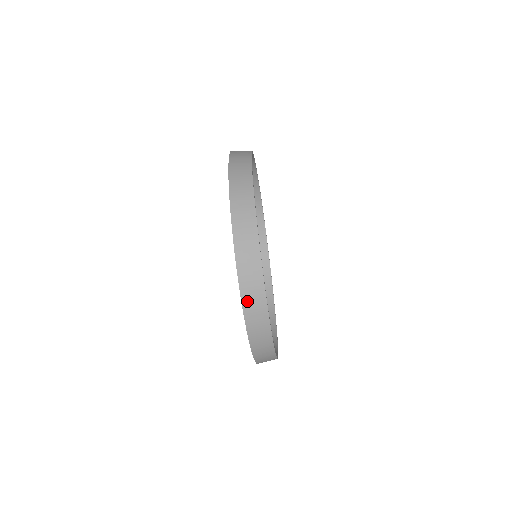
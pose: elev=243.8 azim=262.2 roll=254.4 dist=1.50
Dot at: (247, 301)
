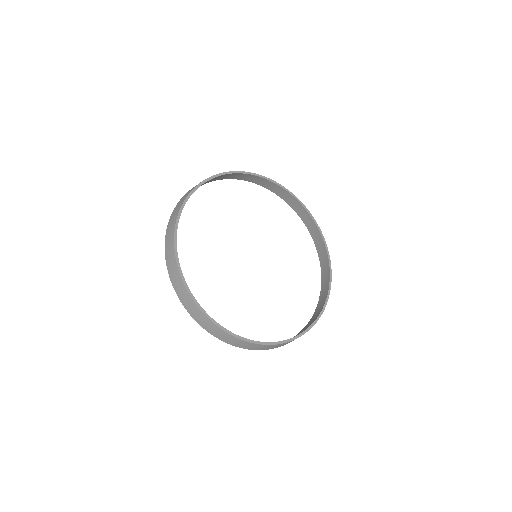
Dot at: occluded
